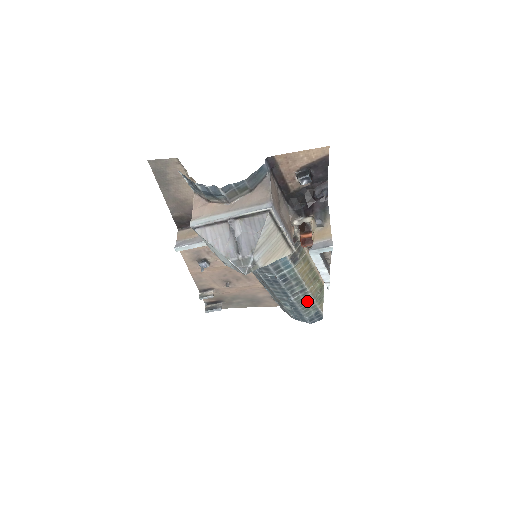
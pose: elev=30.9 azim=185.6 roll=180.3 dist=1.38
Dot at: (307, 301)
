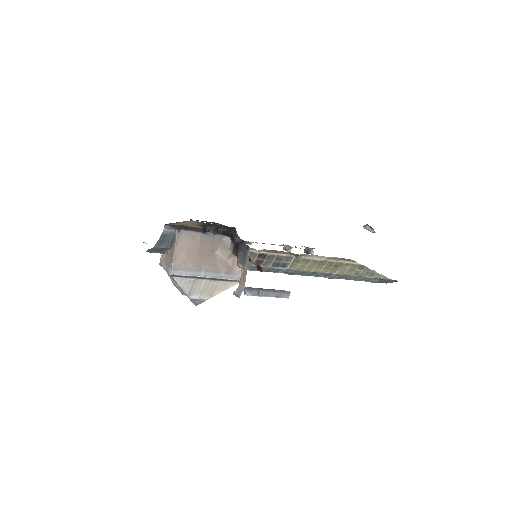
Dot at: (349, 277)
